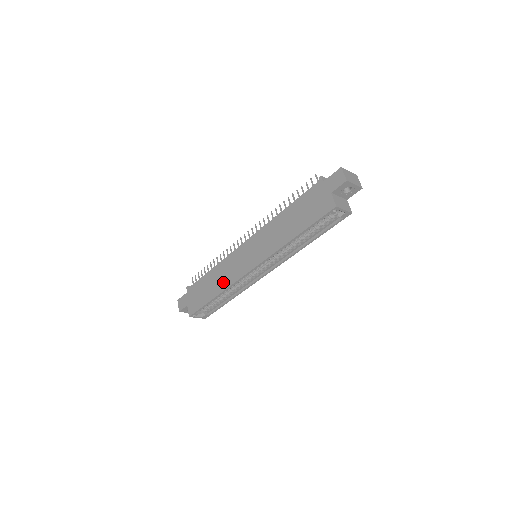
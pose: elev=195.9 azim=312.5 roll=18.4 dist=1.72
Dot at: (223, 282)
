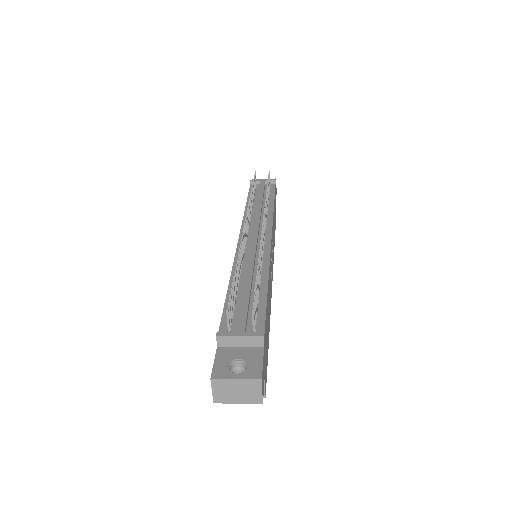
Dot at: occluded
